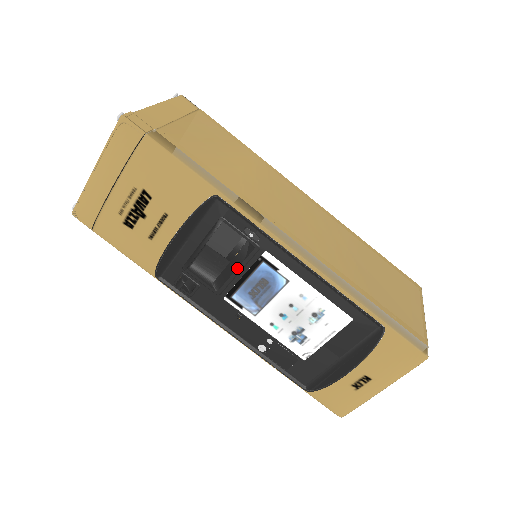
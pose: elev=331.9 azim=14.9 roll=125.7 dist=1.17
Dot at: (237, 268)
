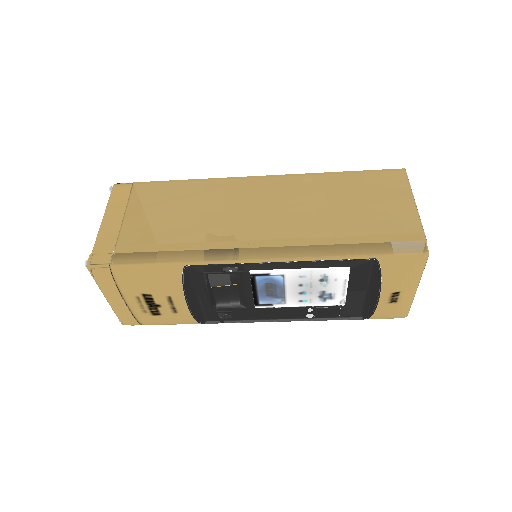
Dot at: (244, 290)
